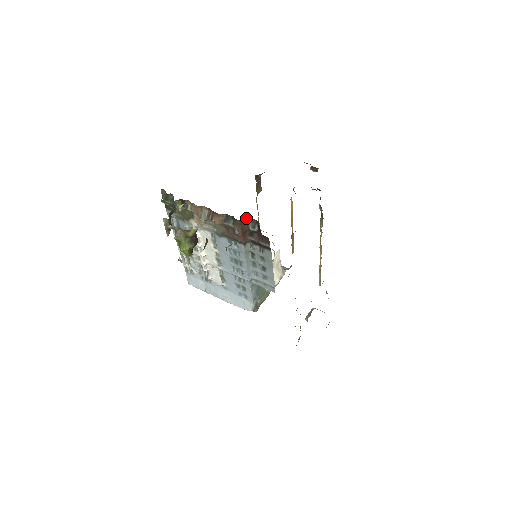
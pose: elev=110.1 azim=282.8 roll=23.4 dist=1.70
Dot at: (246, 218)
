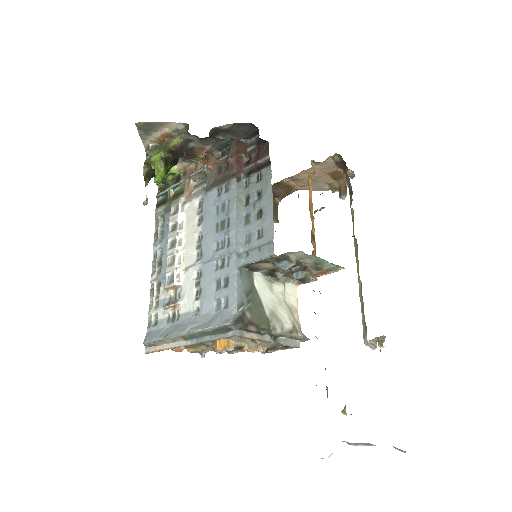
Dot at: (245, 142)
